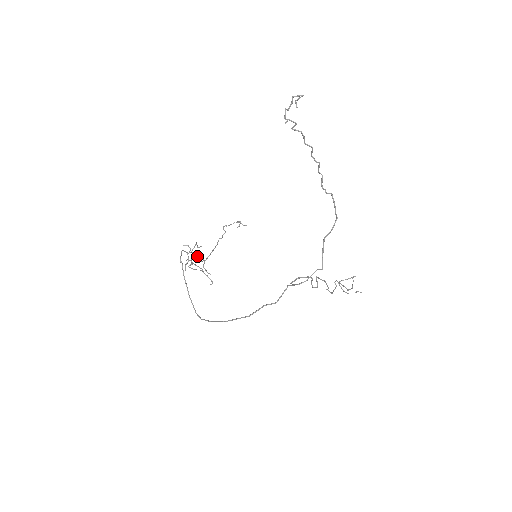
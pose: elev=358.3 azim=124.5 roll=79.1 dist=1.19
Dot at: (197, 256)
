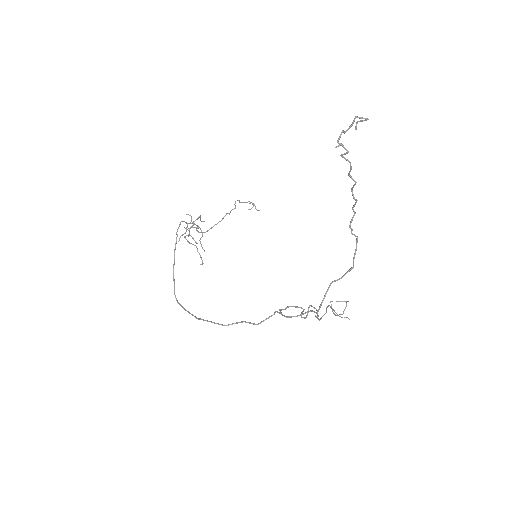
Dot at: occluded
